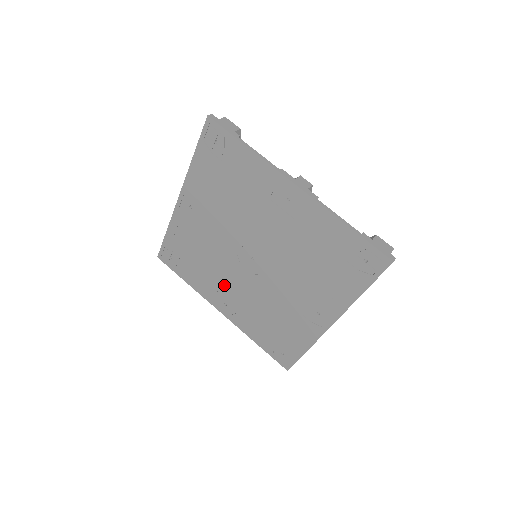
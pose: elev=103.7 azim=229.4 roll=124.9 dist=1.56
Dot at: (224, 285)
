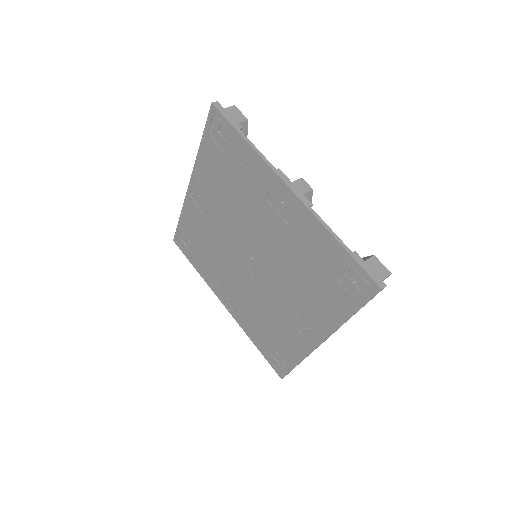
Dot at: (227, 280)
